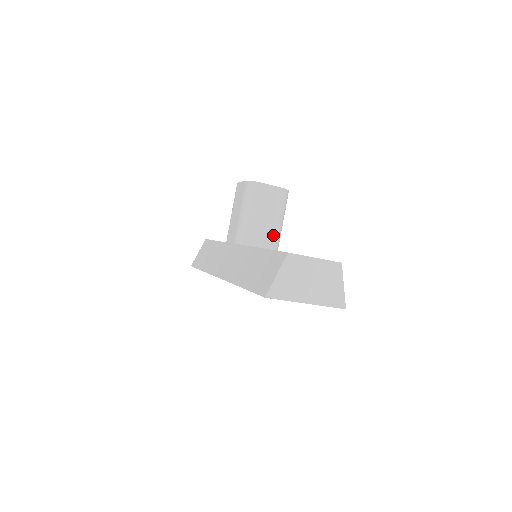
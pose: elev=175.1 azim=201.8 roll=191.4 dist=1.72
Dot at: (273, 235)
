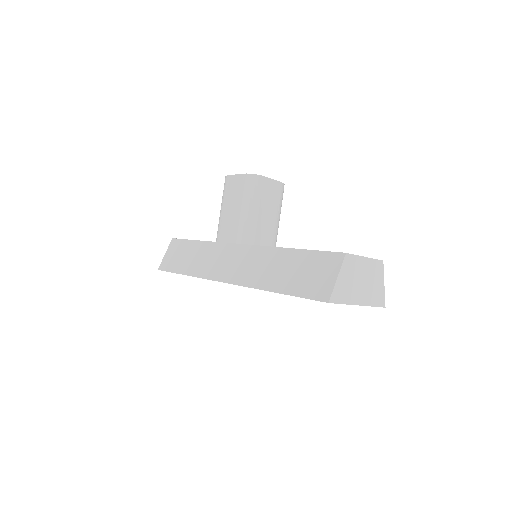
Dot at: (273, 233)
